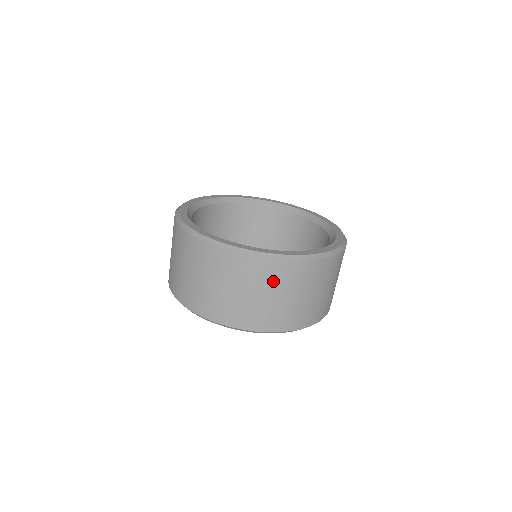
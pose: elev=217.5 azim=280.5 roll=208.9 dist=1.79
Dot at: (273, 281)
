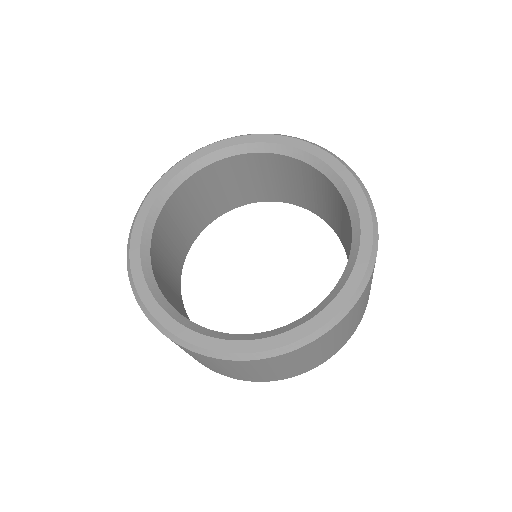
Dot at: (248, 367)
